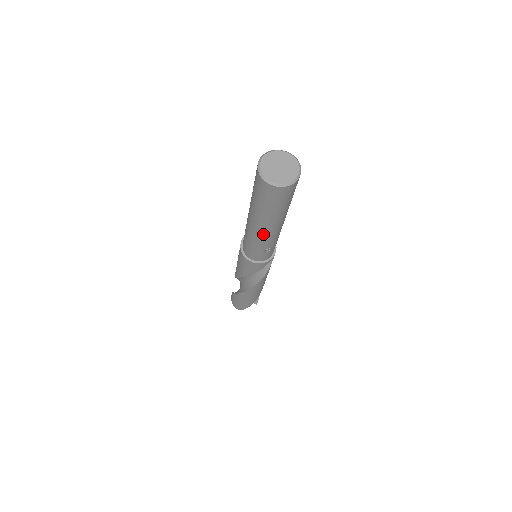
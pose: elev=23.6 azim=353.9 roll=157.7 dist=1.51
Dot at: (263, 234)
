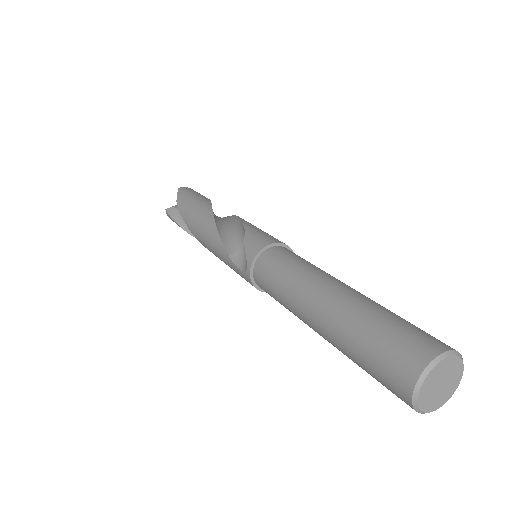
Dot at: occluded
